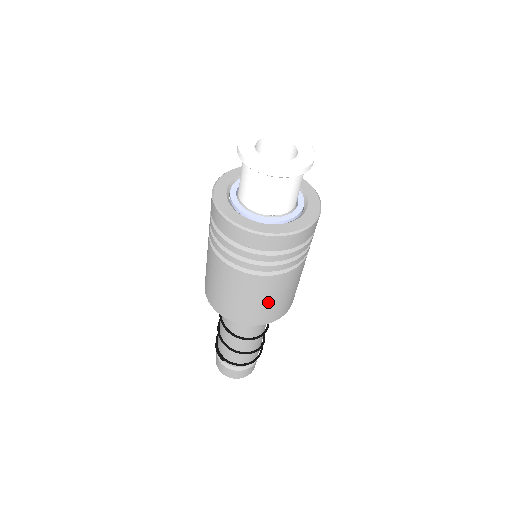
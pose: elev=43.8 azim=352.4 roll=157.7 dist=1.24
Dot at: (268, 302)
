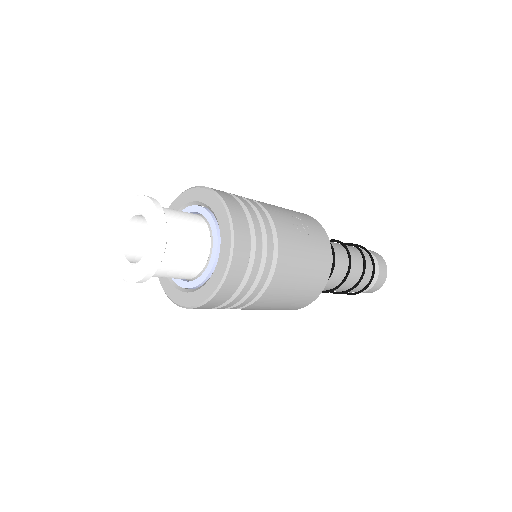
Dot at: (276, 307)
